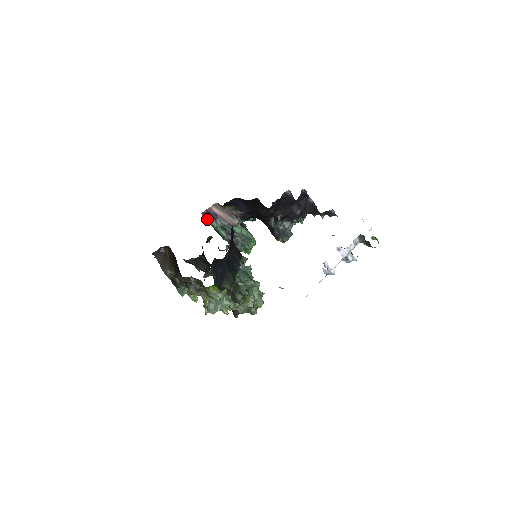
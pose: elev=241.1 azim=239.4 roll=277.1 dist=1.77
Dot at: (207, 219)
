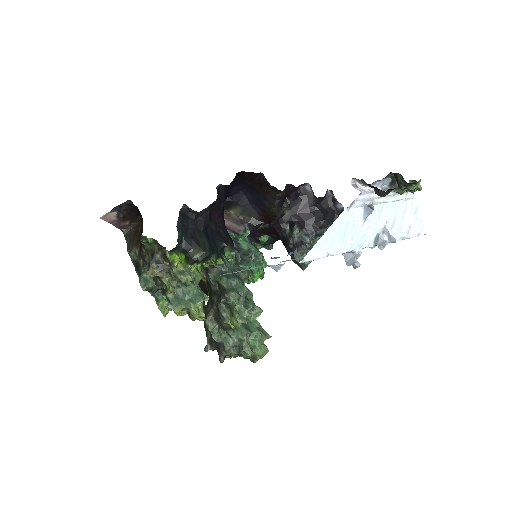
Dot at: occluded
